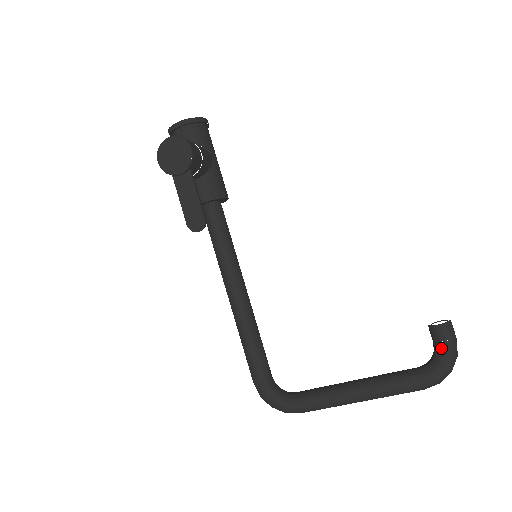
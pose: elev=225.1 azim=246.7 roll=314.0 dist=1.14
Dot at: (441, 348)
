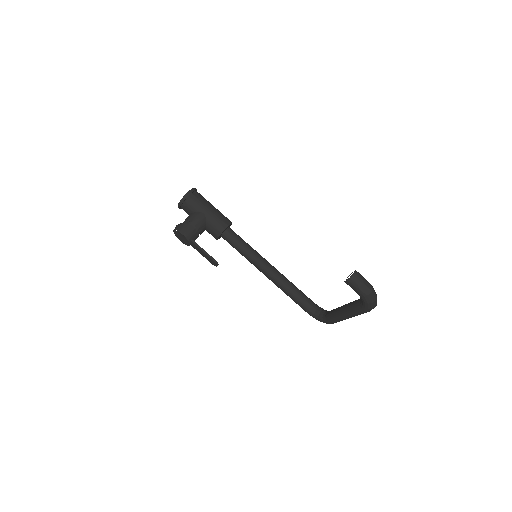
Dot at: occluded
